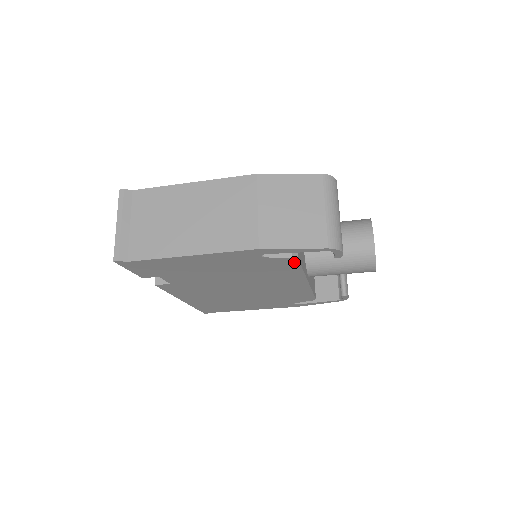
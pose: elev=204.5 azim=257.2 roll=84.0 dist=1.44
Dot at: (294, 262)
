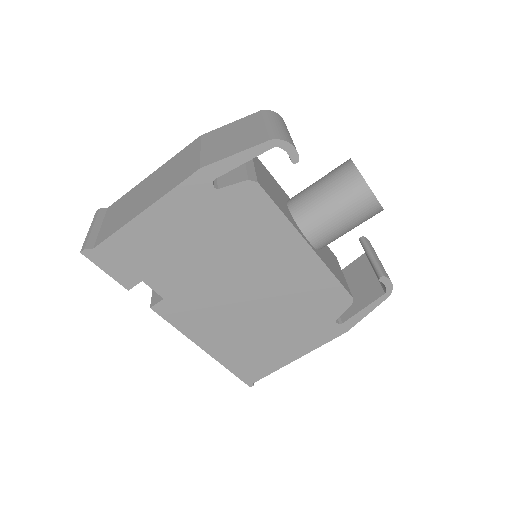
Dot at: (258, 192)
